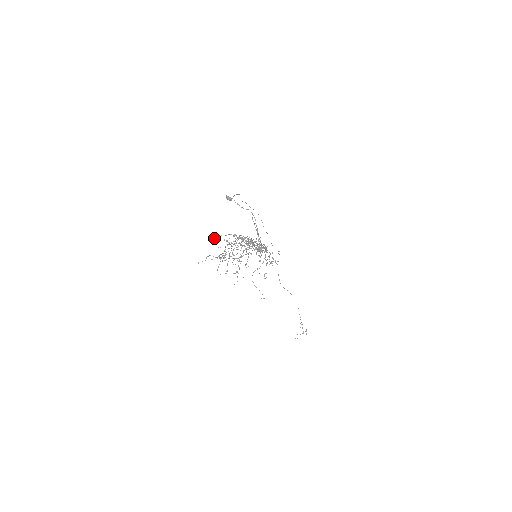
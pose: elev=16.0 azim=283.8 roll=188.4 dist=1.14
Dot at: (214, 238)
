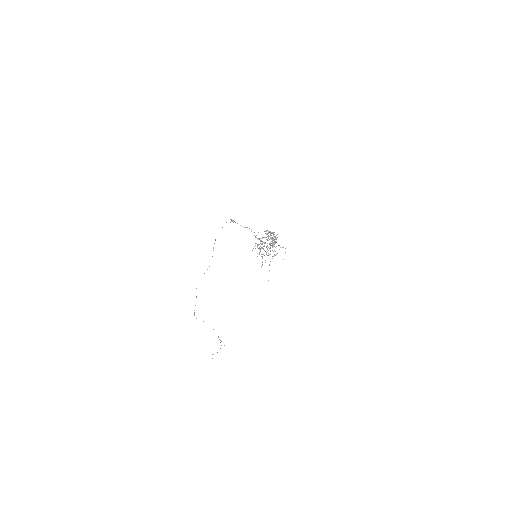
Dot at: occluded
